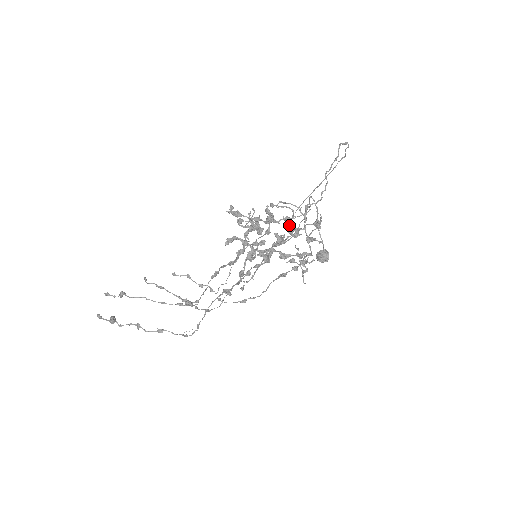
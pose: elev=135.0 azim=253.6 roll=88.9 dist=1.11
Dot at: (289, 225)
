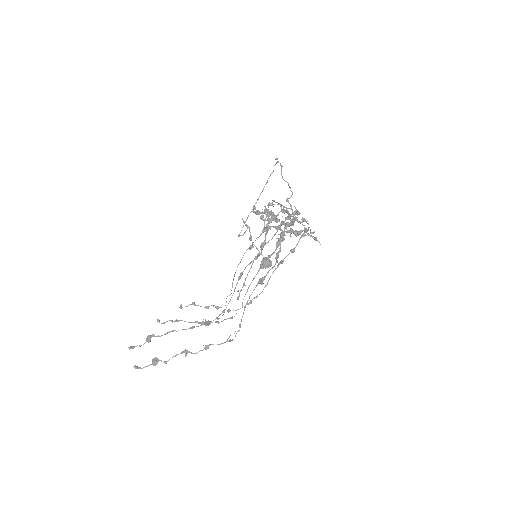
Dot at: (289, 213)
